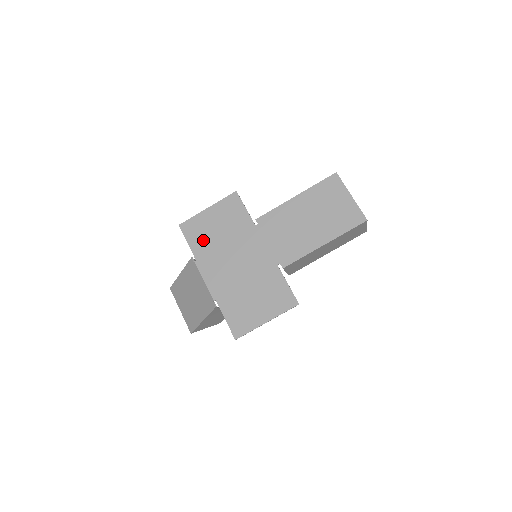
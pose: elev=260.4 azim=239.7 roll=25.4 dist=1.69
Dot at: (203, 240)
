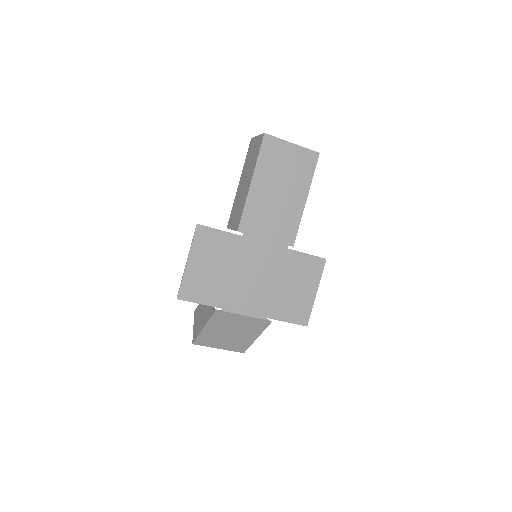
Dot at: (211, 289)
